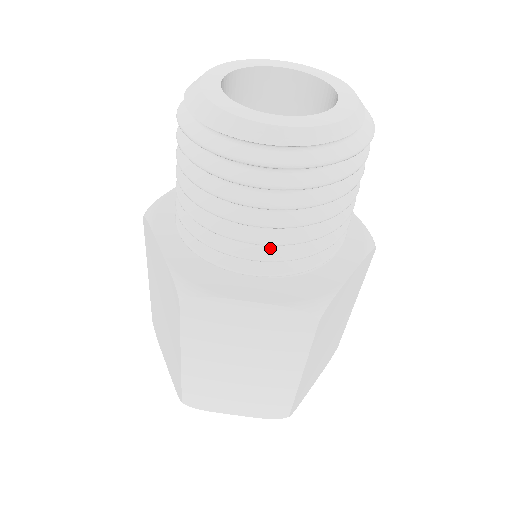
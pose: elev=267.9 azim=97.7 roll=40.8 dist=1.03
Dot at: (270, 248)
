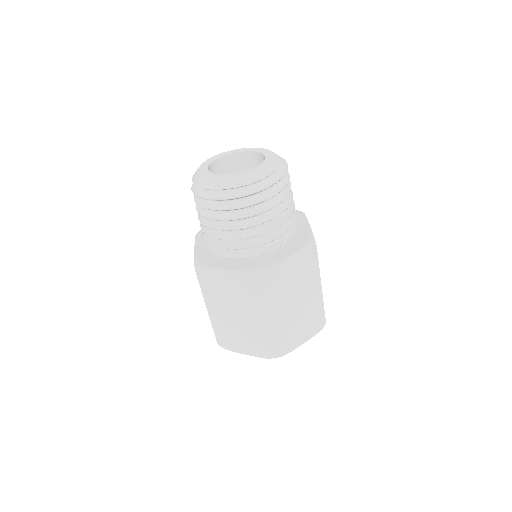
Dot at: (278, 229)
